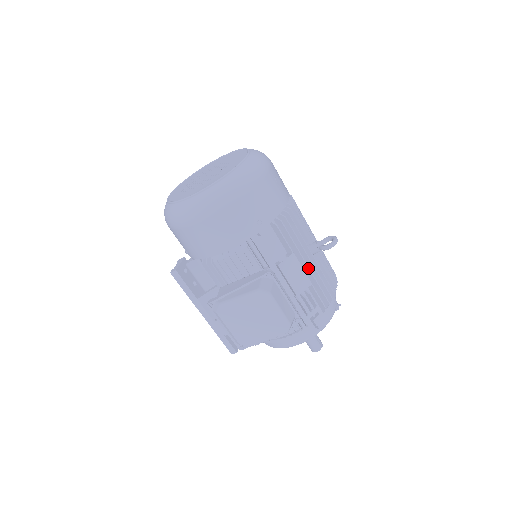
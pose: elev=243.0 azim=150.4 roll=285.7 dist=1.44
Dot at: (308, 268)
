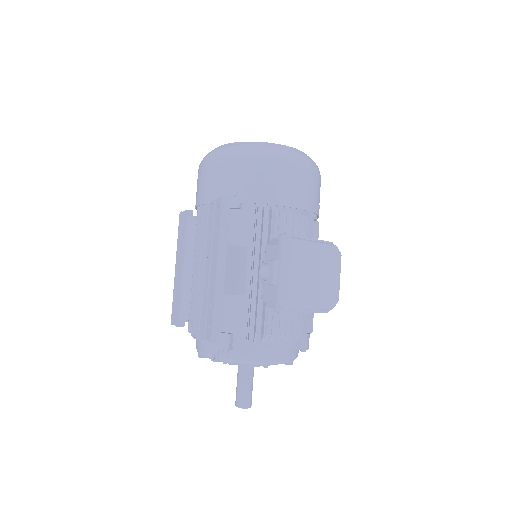
Dot at: occluded
